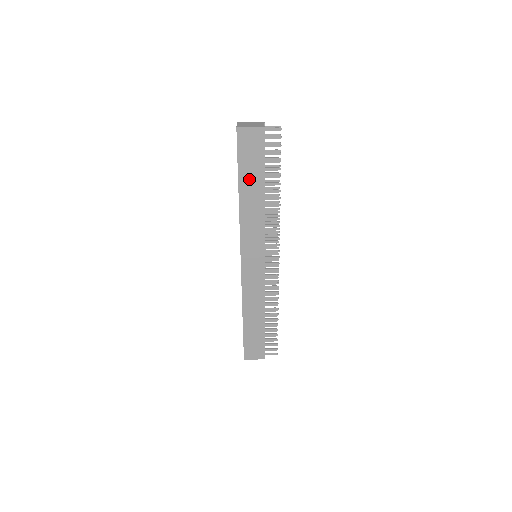
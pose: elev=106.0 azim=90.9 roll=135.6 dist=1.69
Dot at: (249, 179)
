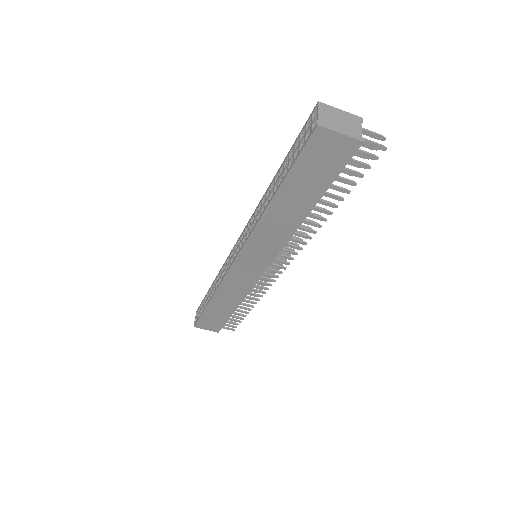
Dot at: (296, 191)
